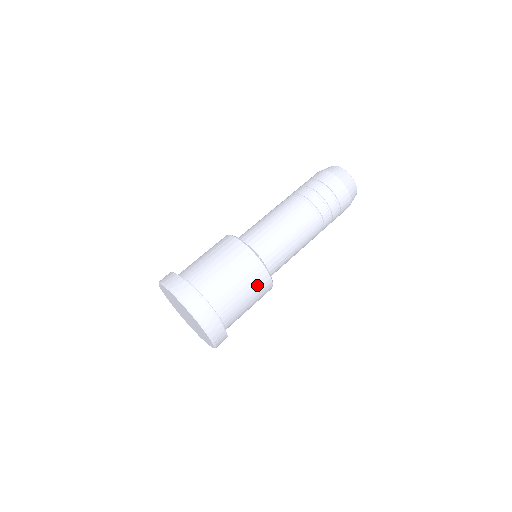
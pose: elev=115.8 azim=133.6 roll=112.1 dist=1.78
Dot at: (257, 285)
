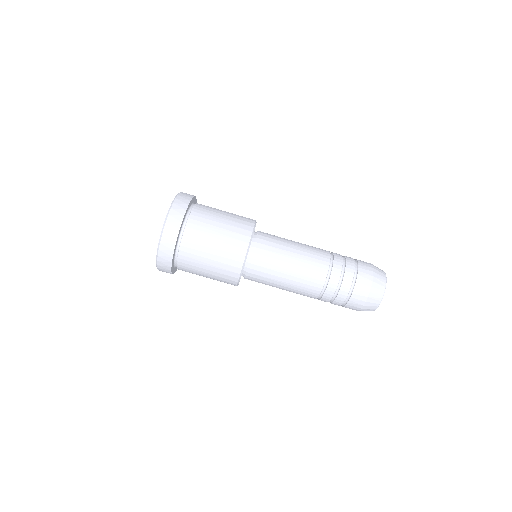
Dot at: (225, 266)
